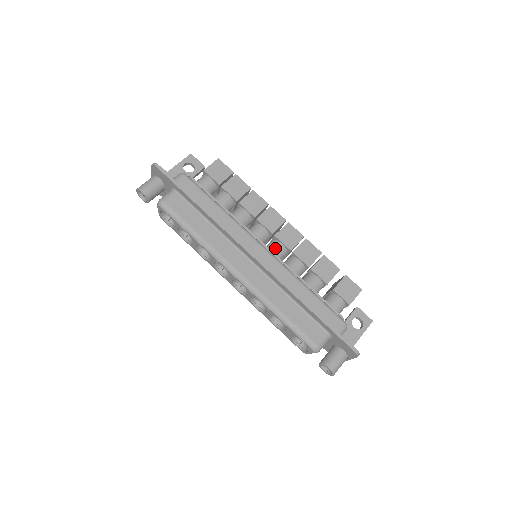
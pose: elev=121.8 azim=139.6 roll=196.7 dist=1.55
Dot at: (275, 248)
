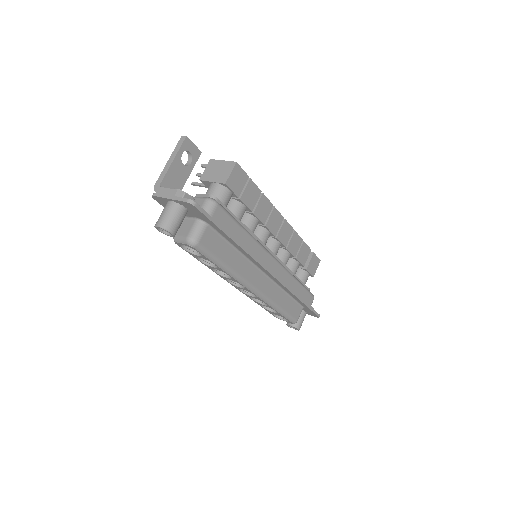
Dot at: (276, 249)
